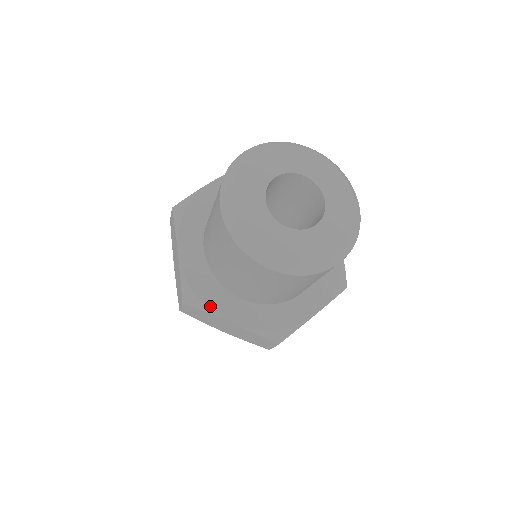
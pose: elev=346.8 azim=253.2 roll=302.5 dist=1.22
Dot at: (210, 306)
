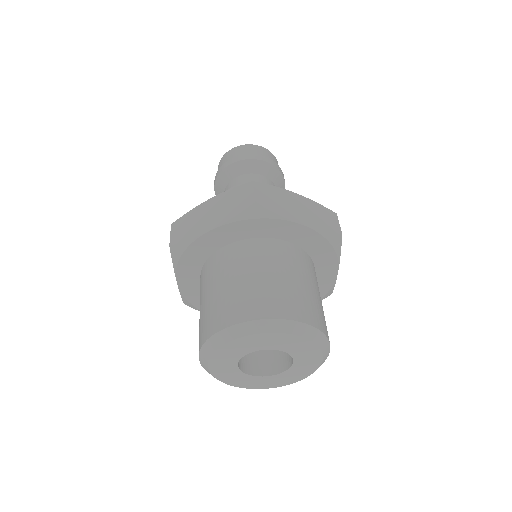
Dot at: occluded
